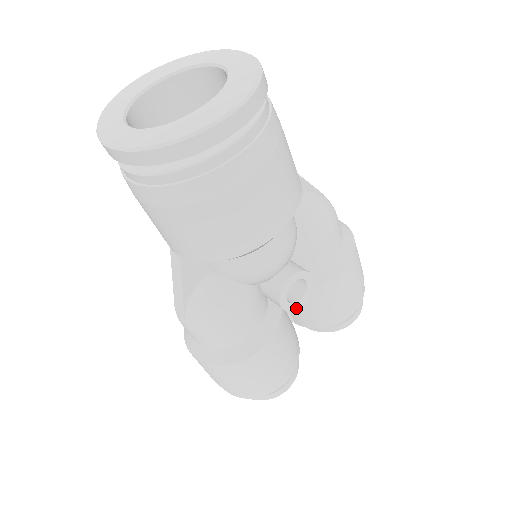
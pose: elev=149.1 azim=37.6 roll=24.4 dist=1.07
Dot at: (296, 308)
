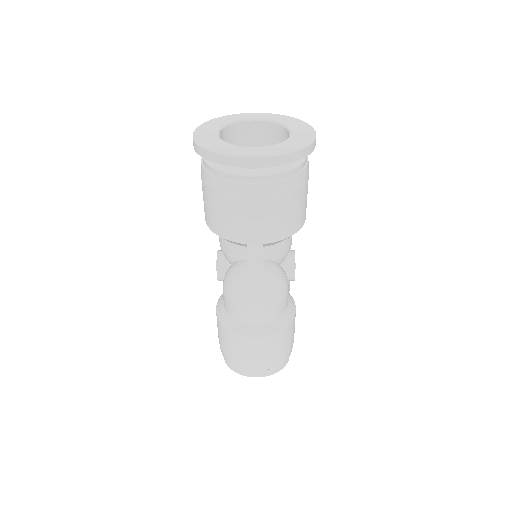
Dot at: occluded
